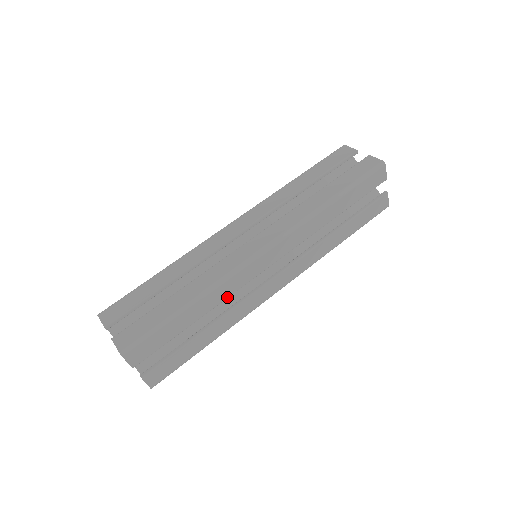
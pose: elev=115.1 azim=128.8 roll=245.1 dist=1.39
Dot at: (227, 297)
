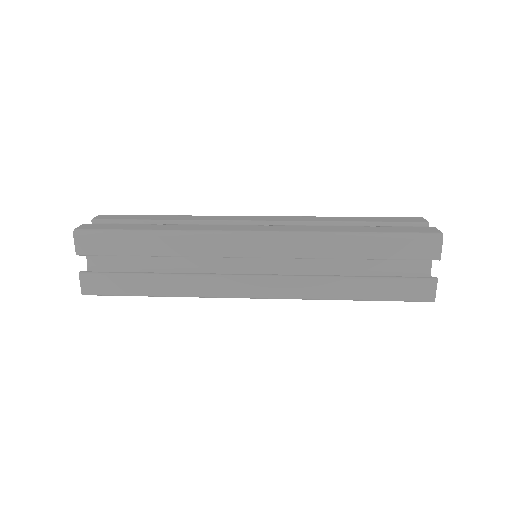
Dot at: (192, 255)
